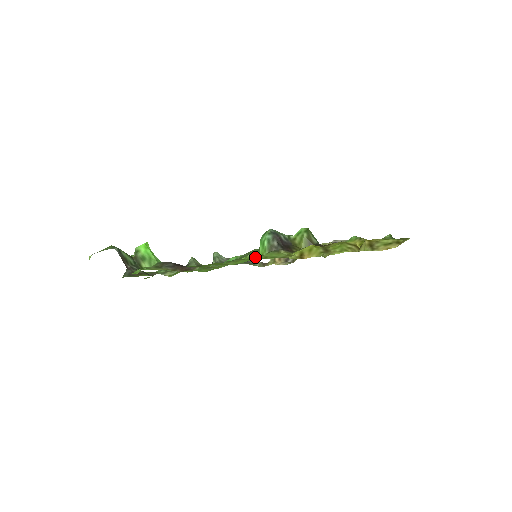
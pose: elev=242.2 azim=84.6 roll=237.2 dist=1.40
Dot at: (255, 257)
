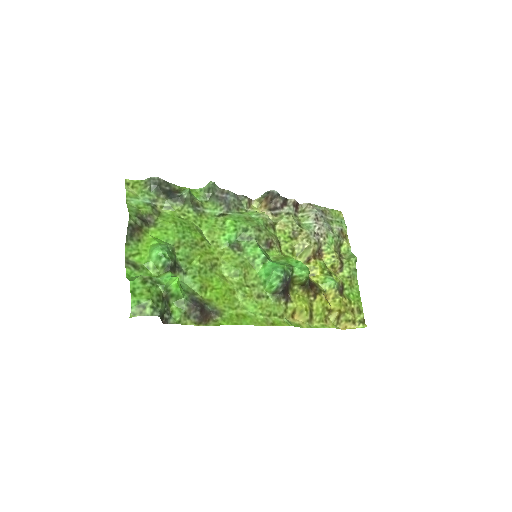
Dot at: (261, 302)
